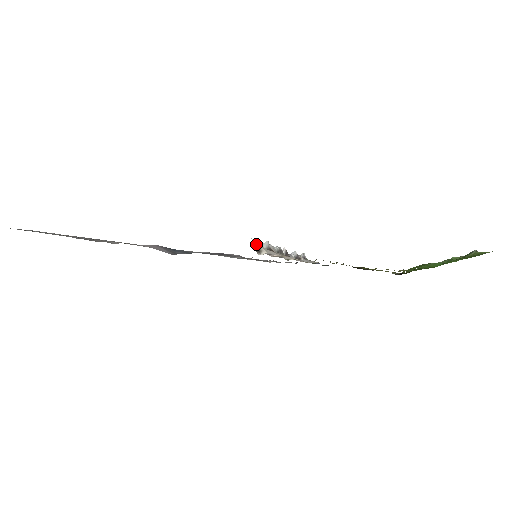
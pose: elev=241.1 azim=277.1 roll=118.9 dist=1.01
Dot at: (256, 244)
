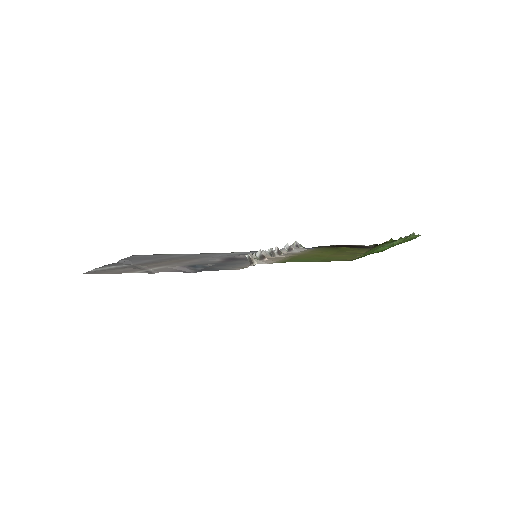
Dot at: (249, 258)
